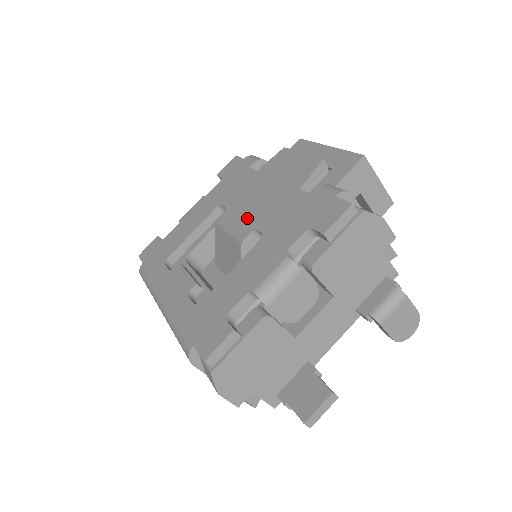
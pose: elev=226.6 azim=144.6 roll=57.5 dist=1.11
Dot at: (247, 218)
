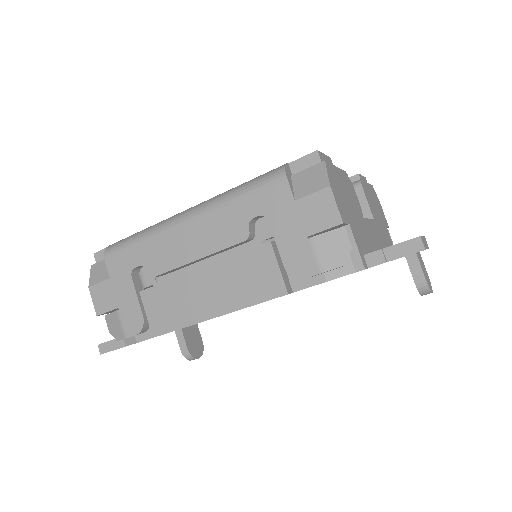
Dot at: occluded
